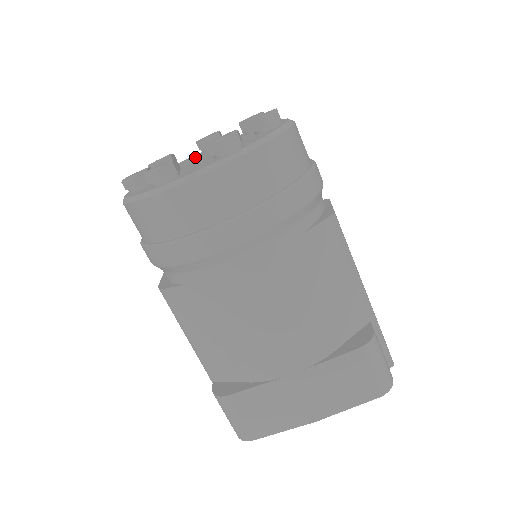
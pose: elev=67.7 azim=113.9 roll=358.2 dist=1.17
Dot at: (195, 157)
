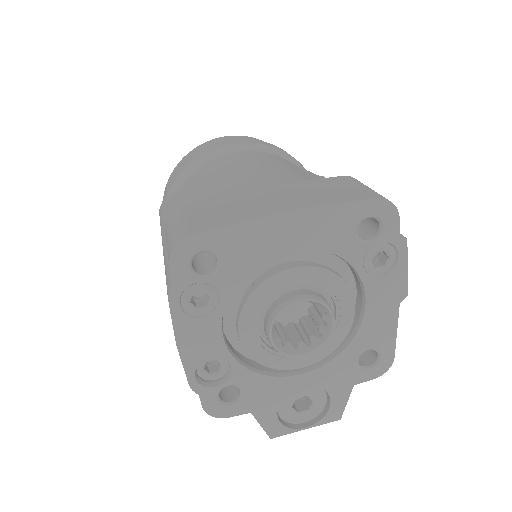
Dot at: occluded
